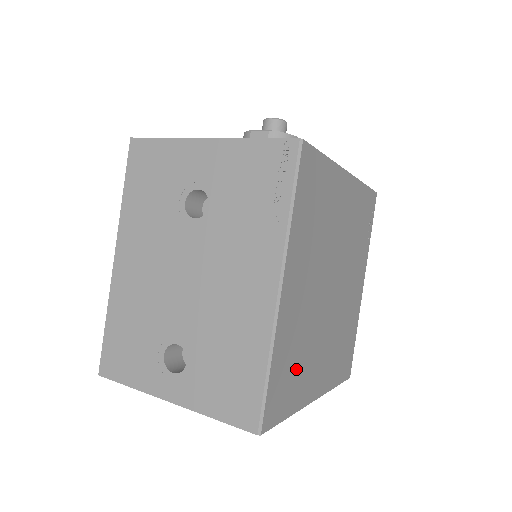
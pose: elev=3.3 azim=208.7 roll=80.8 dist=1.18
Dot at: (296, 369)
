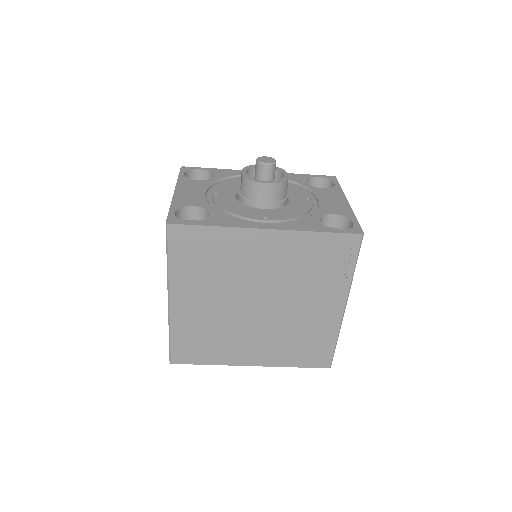
Dot at: (209, 343)
